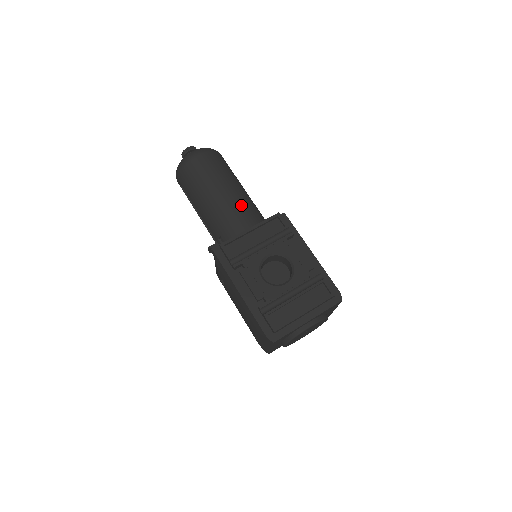
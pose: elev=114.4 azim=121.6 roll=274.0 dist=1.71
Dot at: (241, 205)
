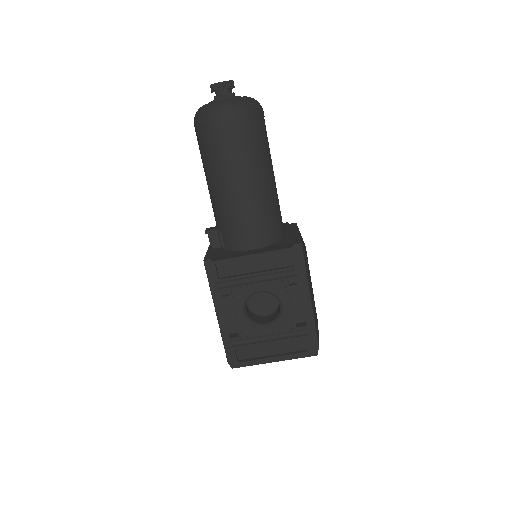
Dot at: (256, 210)
